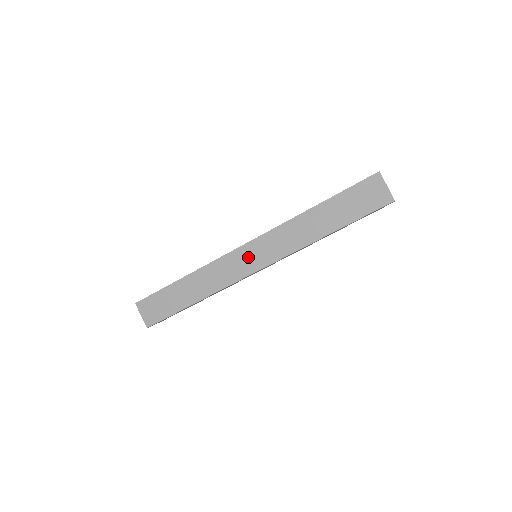
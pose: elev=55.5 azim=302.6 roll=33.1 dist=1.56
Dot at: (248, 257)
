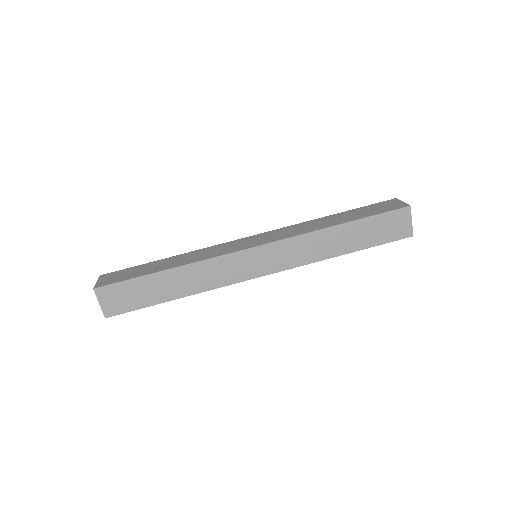
Dot at: (249, 241)
